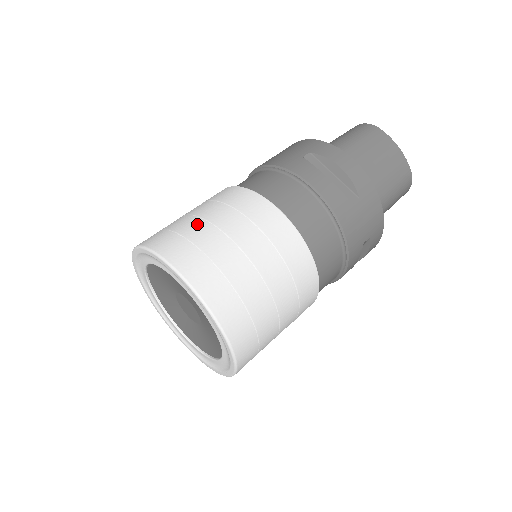
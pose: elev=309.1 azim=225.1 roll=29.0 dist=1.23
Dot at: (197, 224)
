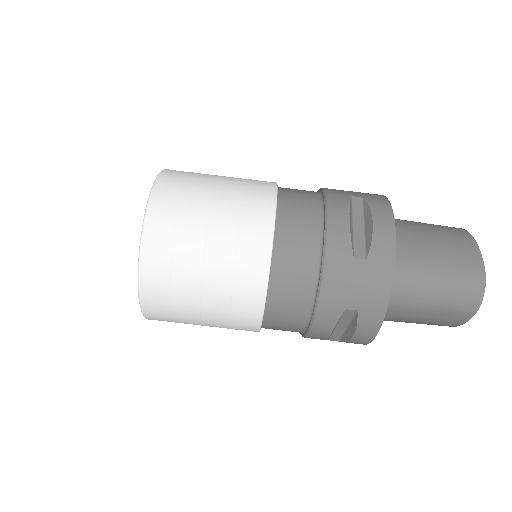
Dot at: (192, 286)
